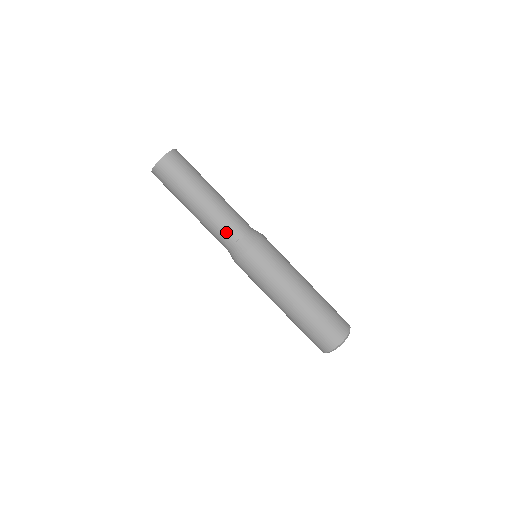
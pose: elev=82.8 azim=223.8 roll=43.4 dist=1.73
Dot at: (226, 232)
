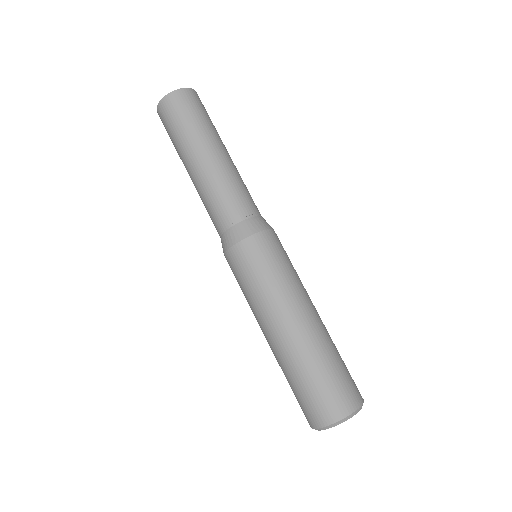
Dot at: (237, 200)
